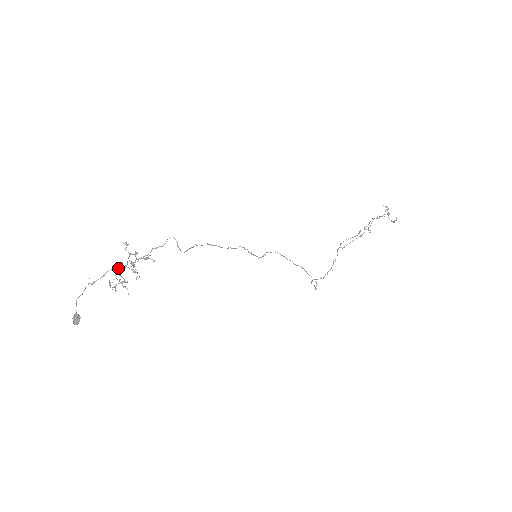
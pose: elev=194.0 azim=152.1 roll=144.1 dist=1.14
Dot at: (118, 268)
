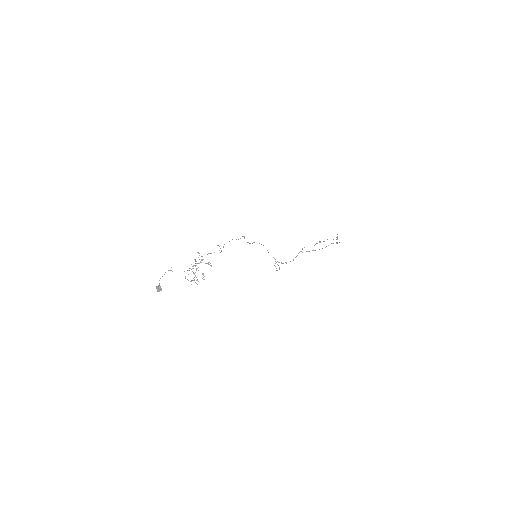
Dot at: (192, 268)
